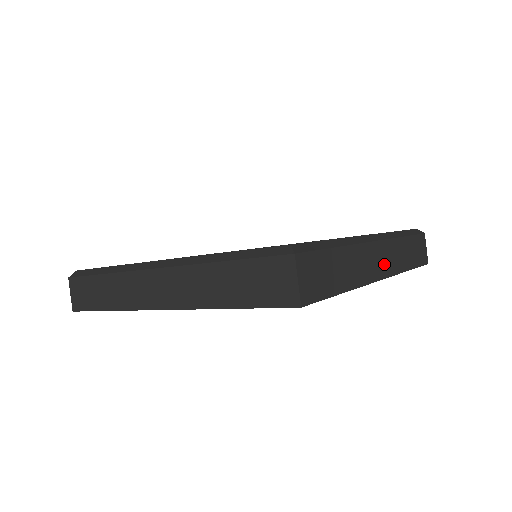
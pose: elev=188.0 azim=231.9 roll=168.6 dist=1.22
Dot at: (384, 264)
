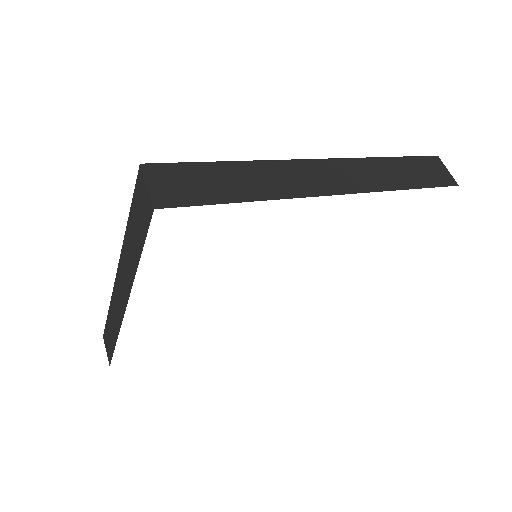
Dot at: (339, 181)
